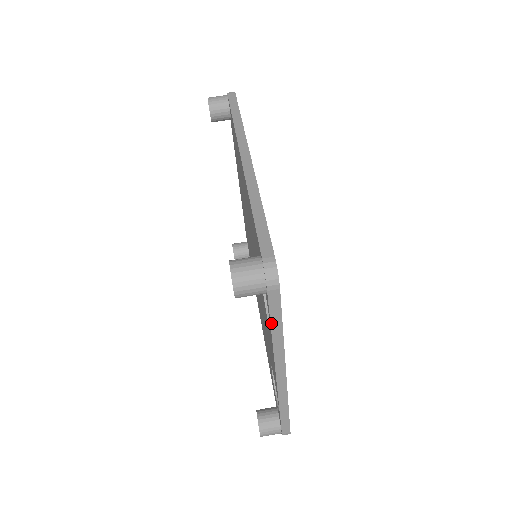
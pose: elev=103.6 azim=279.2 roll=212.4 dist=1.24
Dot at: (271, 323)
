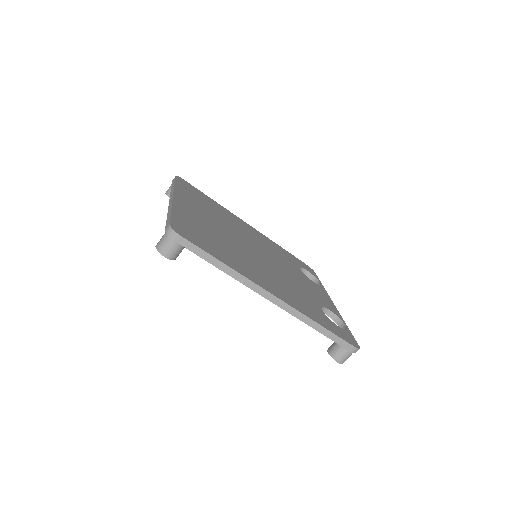
Dot at: occluded
